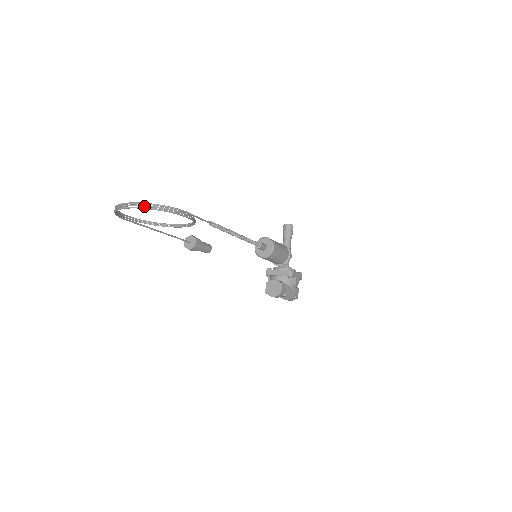
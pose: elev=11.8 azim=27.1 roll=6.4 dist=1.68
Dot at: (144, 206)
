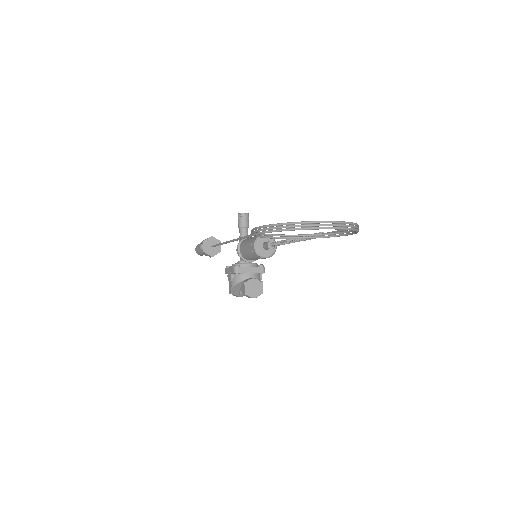
Dot at: (350, 226)
